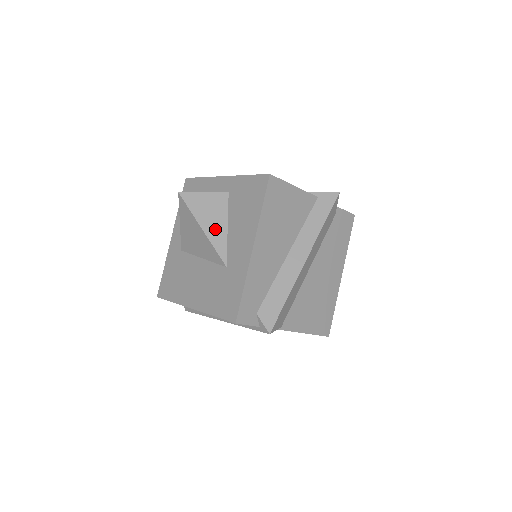
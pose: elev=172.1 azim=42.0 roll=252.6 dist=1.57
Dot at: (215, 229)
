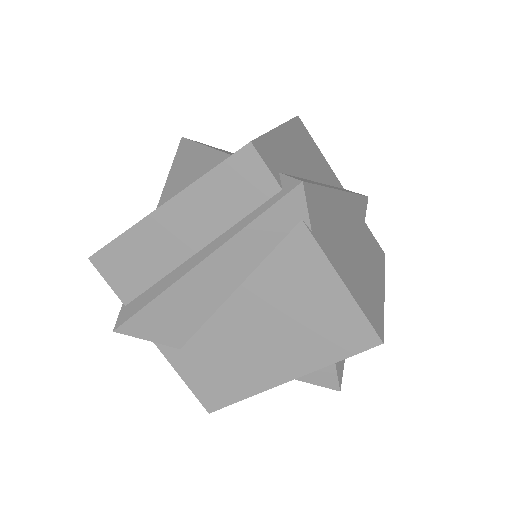
Dot at: occluded
